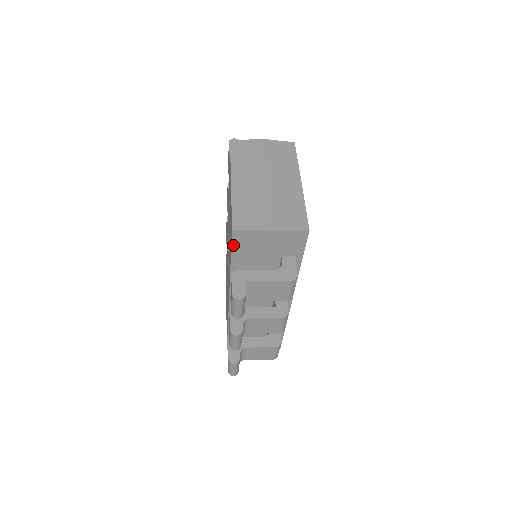
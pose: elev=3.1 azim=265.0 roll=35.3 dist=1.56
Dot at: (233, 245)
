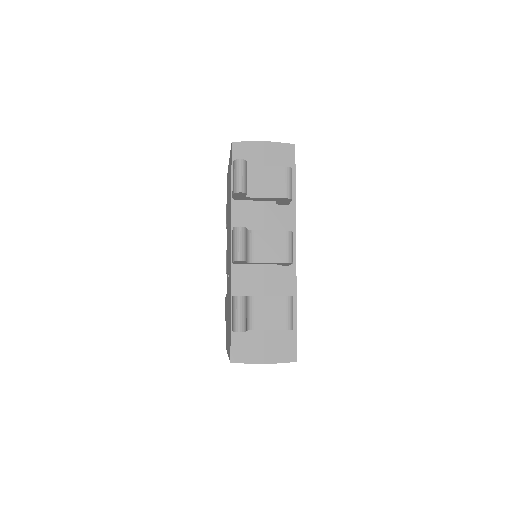
Dot at: occluded
